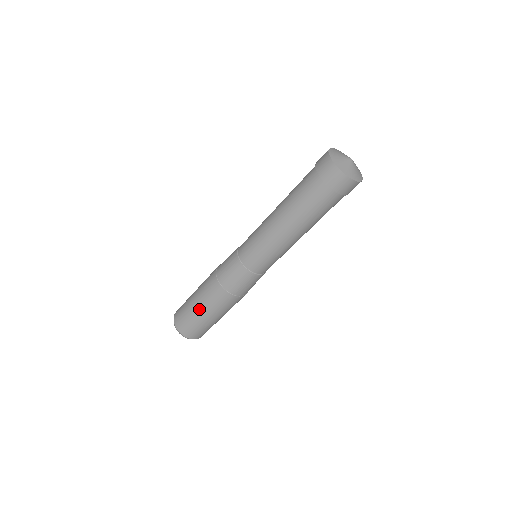
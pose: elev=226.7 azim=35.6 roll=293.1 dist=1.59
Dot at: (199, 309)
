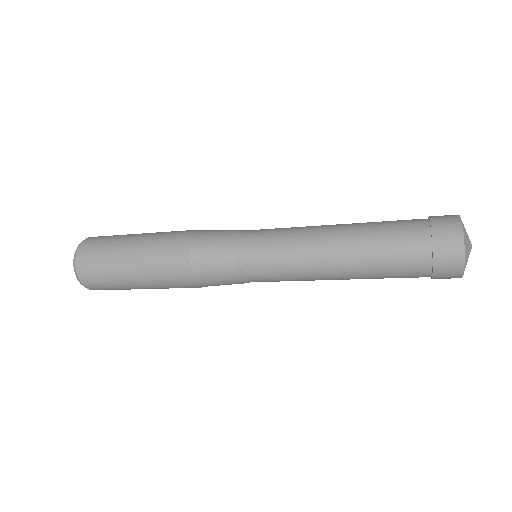
Dot at: (135, 281)
